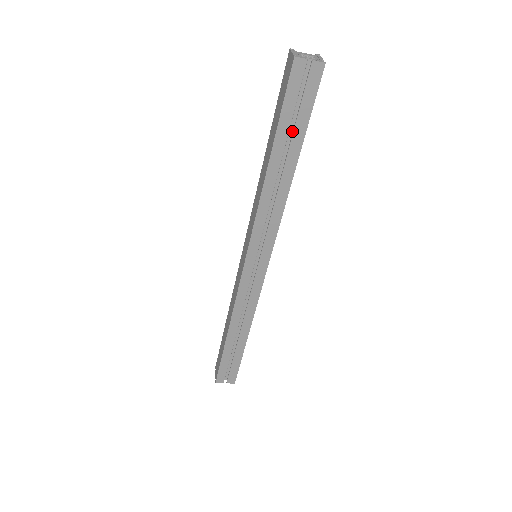
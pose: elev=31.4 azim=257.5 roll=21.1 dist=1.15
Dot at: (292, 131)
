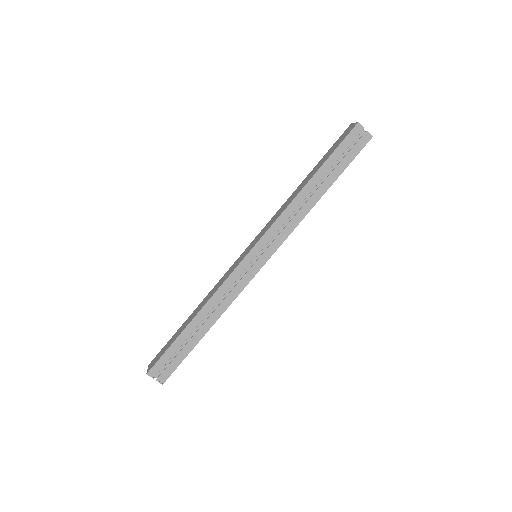
Dot at: (333, 169)
